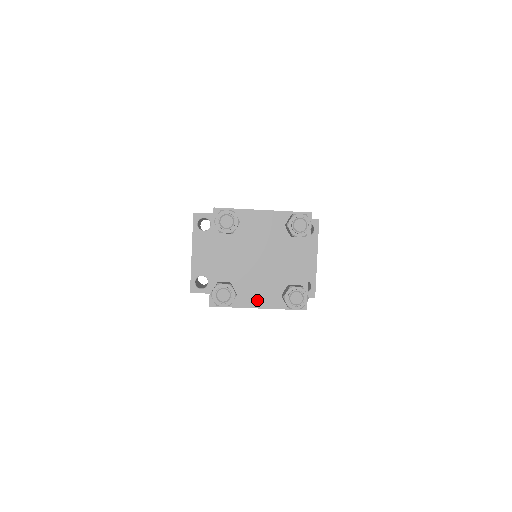
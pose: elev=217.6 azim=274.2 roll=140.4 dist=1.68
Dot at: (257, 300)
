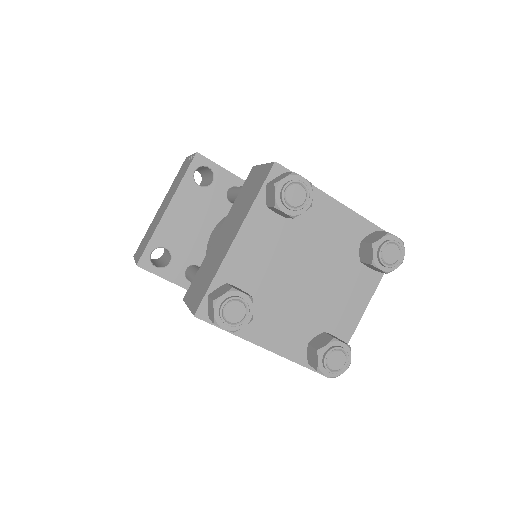
Dot at: (270, 336)
